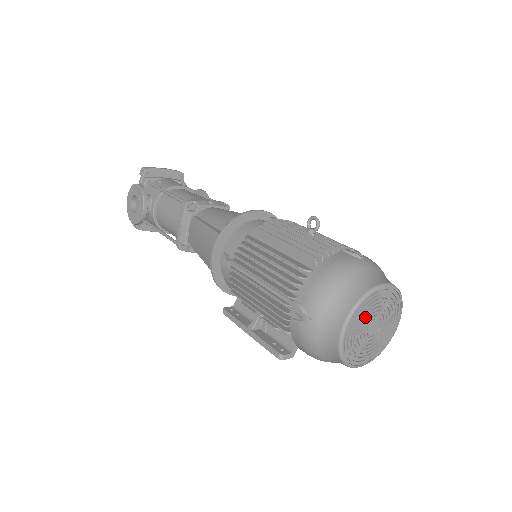
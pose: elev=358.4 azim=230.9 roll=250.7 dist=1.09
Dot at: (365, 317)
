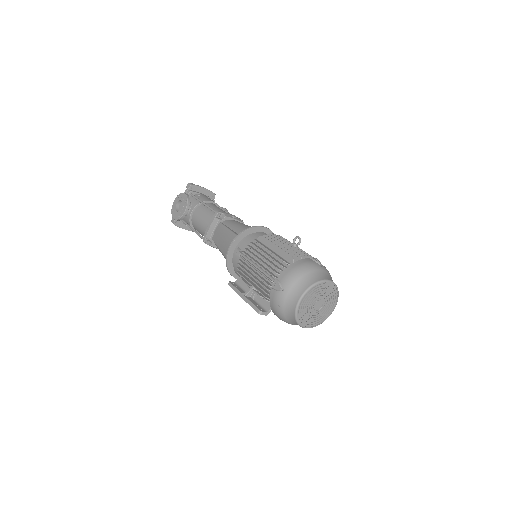
Dot at: (314, 296)
